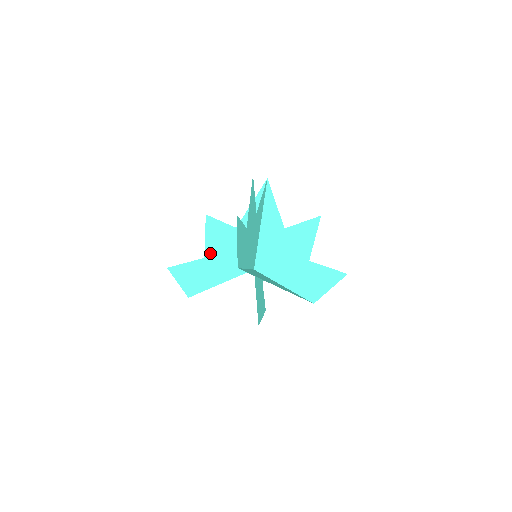
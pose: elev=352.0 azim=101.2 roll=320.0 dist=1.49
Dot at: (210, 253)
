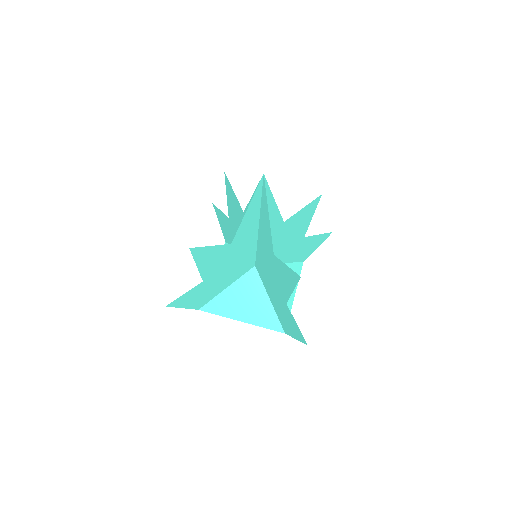
Dot at: (208, 276)
